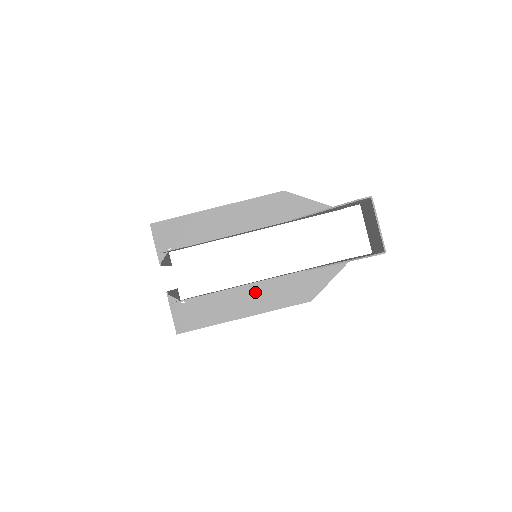
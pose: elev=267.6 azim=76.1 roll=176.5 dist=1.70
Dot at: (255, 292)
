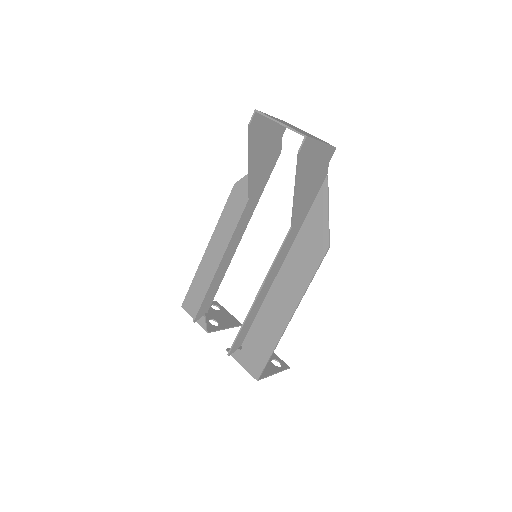
Dot at: (281, 287)
